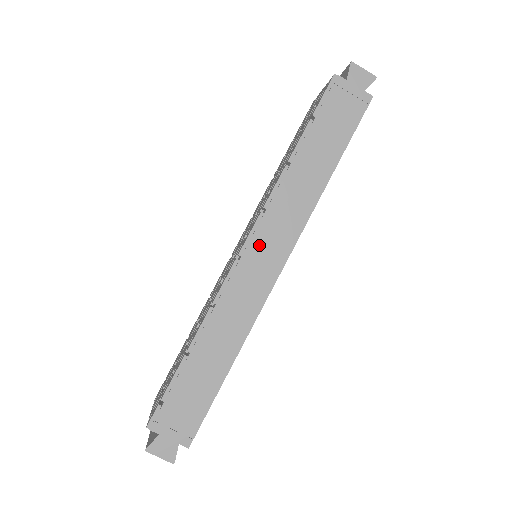
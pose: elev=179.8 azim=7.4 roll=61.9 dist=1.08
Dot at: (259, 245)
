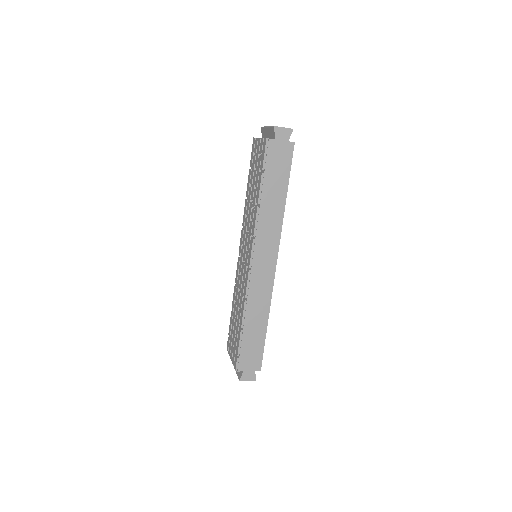
Dot at: (259, 258)
